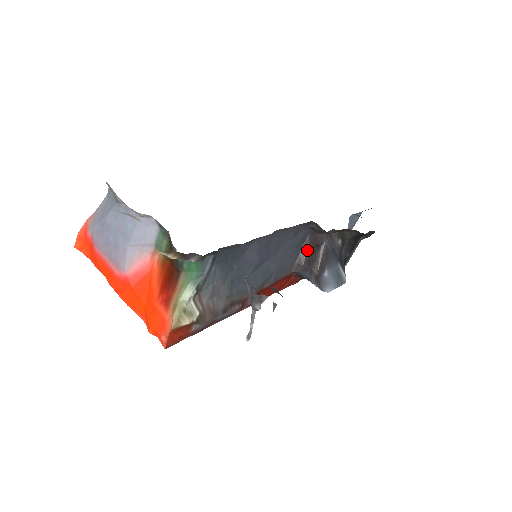
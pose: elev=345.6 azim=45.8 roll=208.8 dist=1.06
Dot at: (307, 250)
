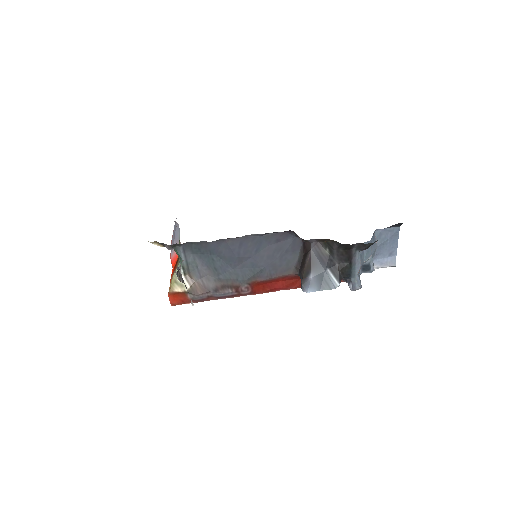
Dot at: (302, 256)
